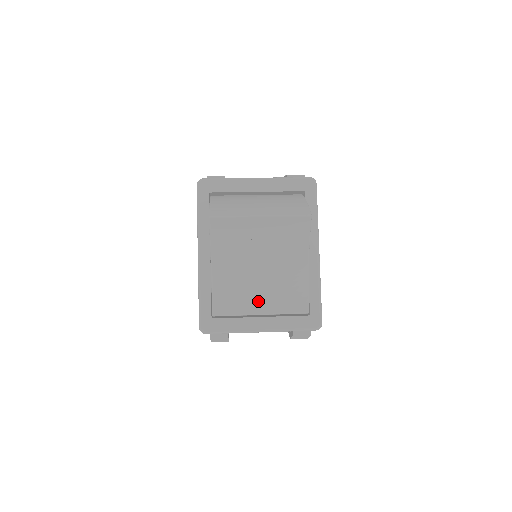
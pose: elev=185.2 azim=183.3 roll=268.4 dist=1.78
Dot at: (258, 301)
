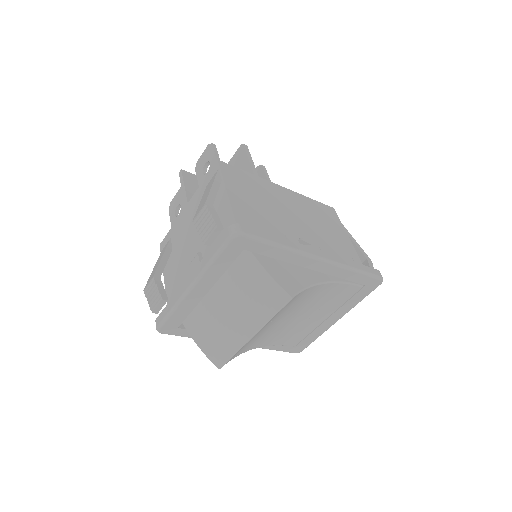
Dot at: (314, 319)
